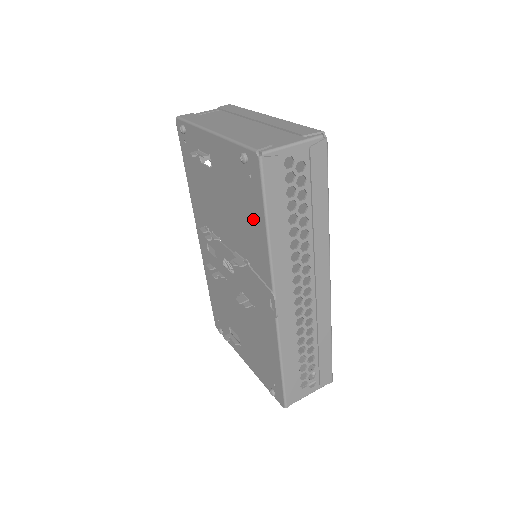
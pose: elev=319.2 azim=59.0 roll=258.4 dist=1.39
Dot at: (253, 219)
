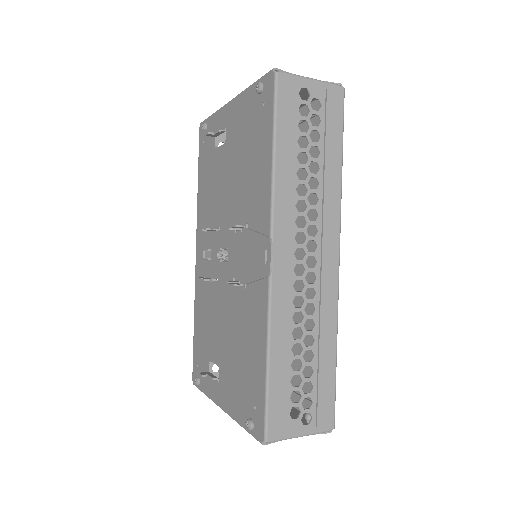
Dot at: (260, 156)
